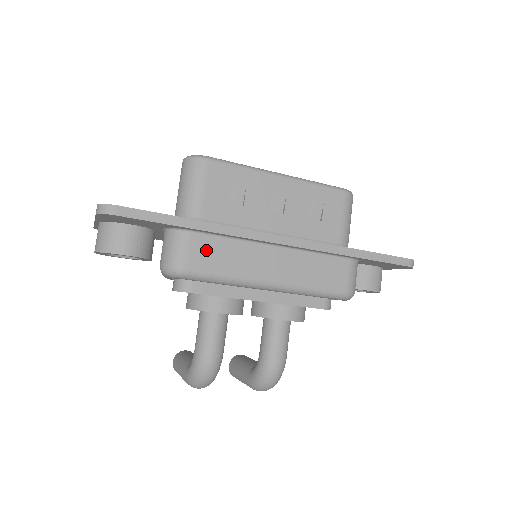
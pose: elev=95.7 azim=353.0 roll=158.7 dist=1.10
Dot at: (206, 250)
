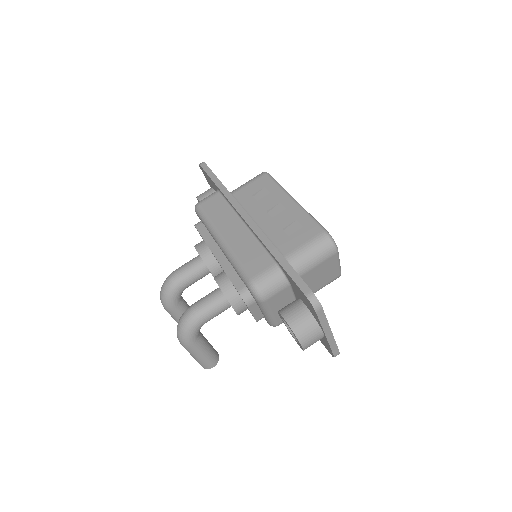
Dot at: (215, 203)
